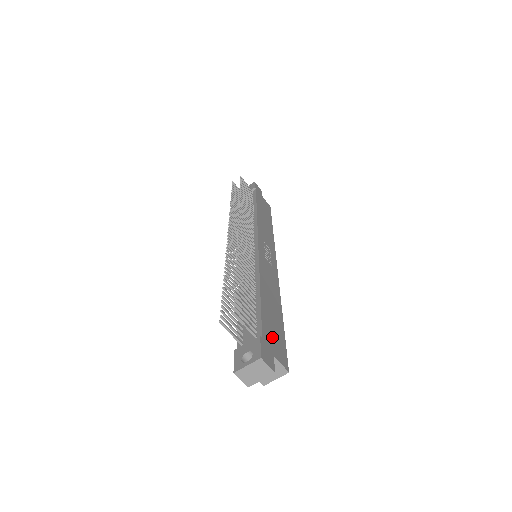
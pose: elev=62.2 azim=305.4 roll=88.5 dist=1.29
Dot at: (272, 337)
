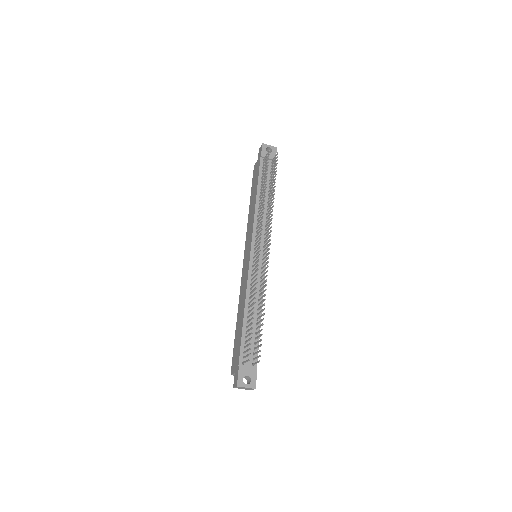
Dot at: occluded
